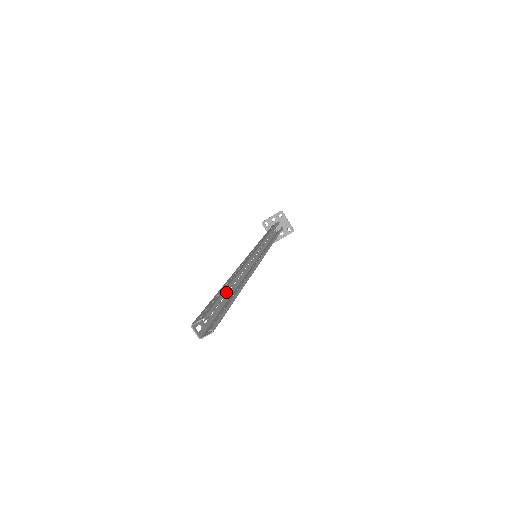
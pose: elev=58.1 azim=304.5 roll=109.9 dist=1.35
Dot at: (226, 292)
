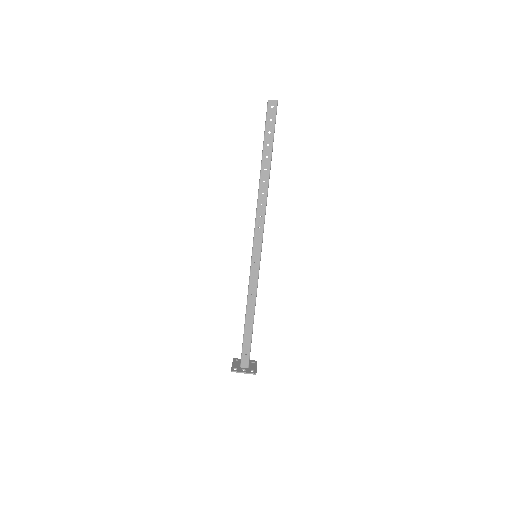
Dot at: occluded
